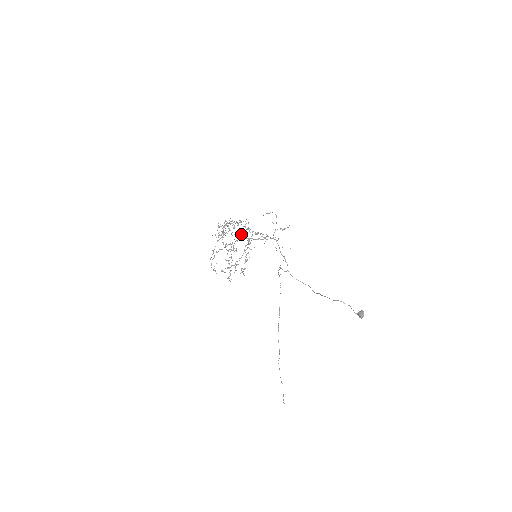
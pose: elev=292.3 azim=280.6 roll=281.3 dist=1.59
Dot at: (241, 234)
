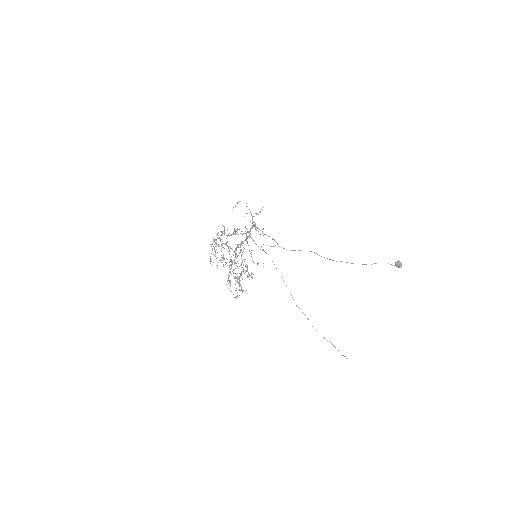
Dot at: occluded
